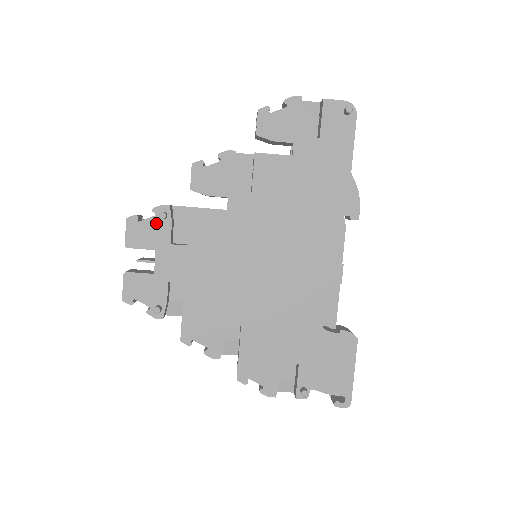
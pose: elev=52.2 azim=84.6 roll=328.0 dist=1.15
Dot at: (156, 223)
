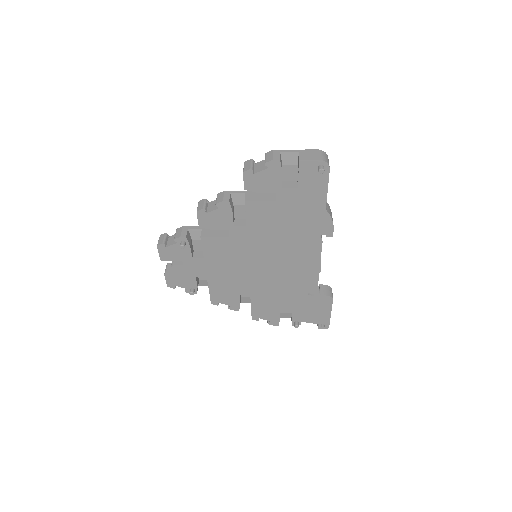
Dot at: (179, 247)
